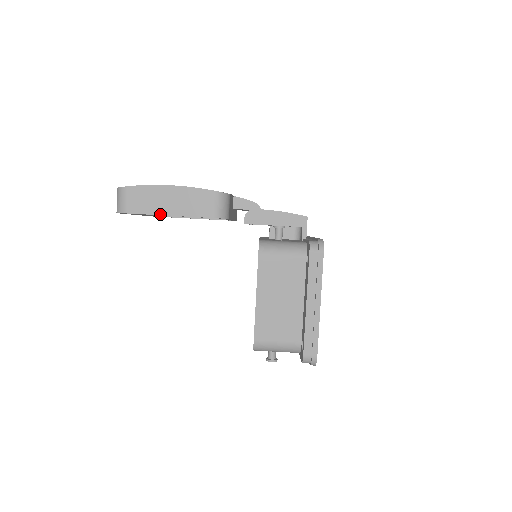
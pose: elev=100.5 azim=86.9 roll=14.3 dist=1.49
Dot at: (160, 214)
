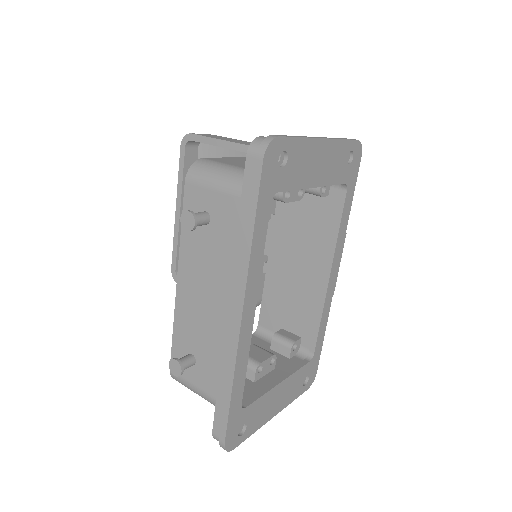
Dot at: (216, 138)
